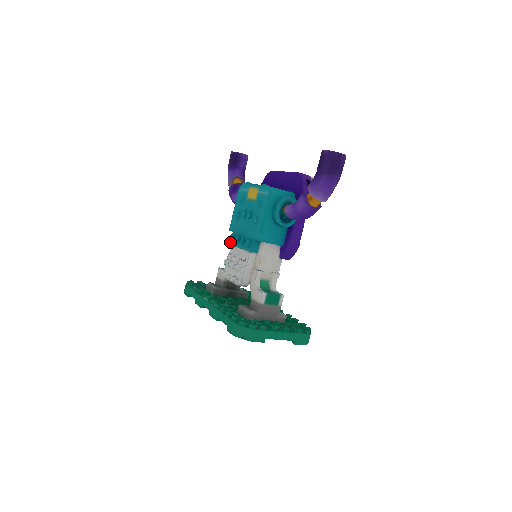
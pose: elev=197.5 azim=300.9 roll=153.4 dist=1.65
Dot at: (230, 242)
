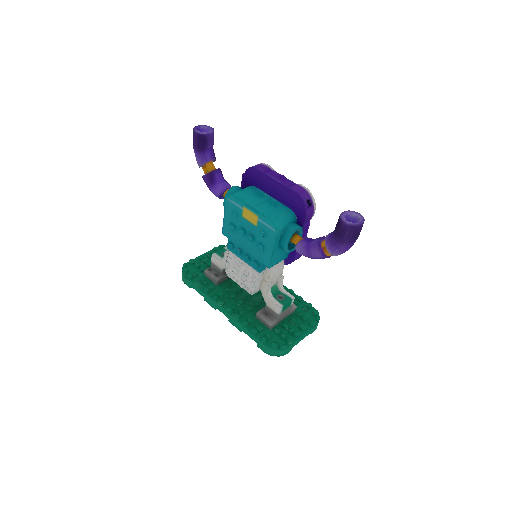
Dot at: (228, 248)
